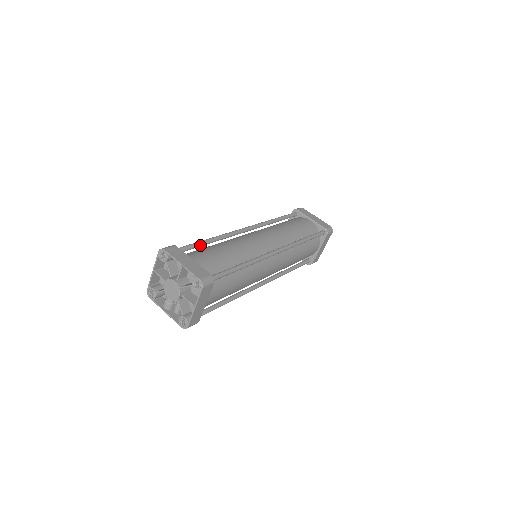
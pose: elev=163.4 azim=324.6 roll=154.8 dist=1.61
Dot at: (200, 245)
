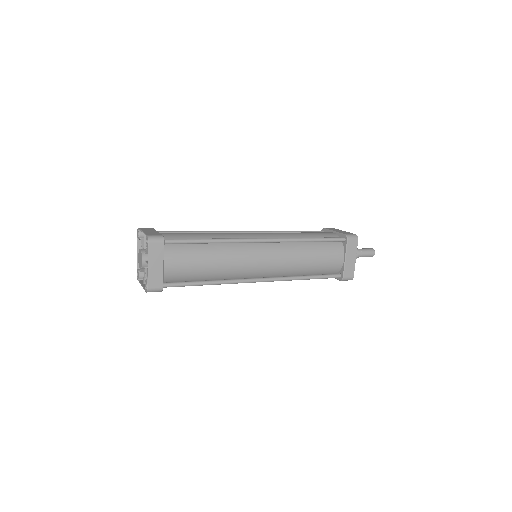
Dot at: occluded
